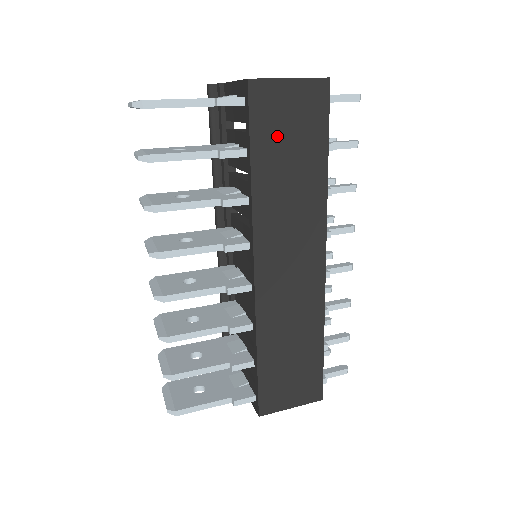
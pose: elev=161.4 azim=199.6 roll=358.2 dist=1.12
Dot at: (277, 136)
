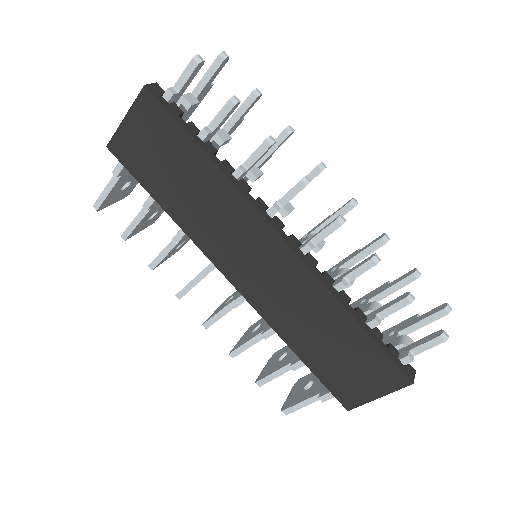
Dot at: (154, 167)
